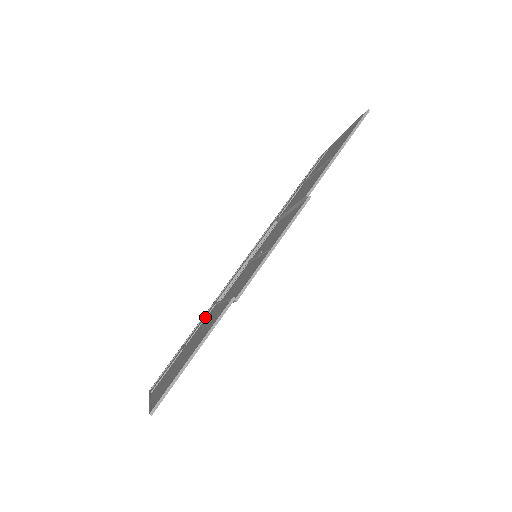
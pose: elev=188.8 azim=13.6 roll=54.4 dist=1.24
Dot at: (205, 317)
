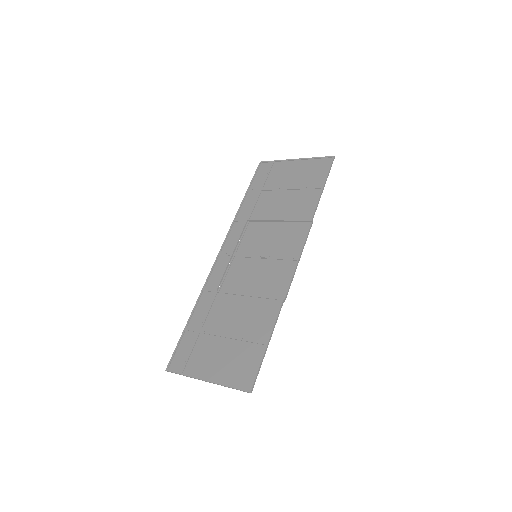
Dot at: (212, 304)
